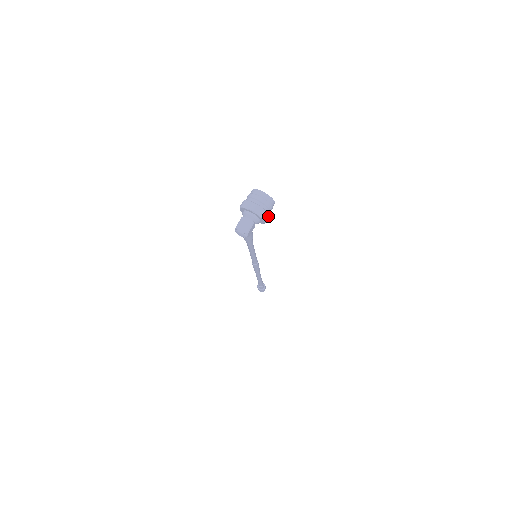
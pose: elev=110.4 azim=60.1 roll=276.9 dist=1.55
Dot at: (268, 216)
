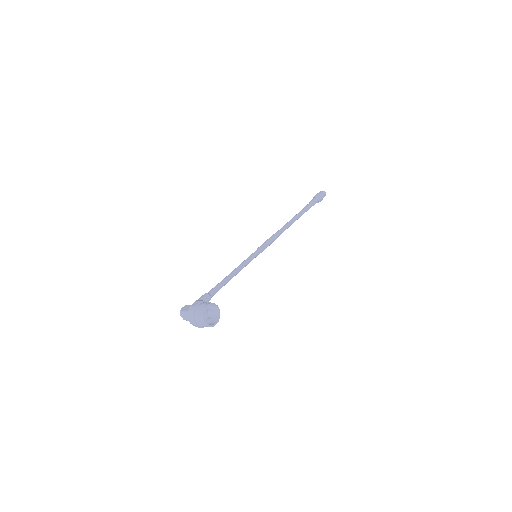
Dot at: occluded
